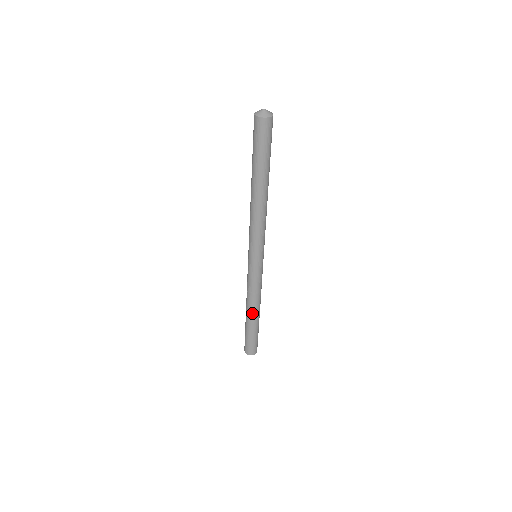
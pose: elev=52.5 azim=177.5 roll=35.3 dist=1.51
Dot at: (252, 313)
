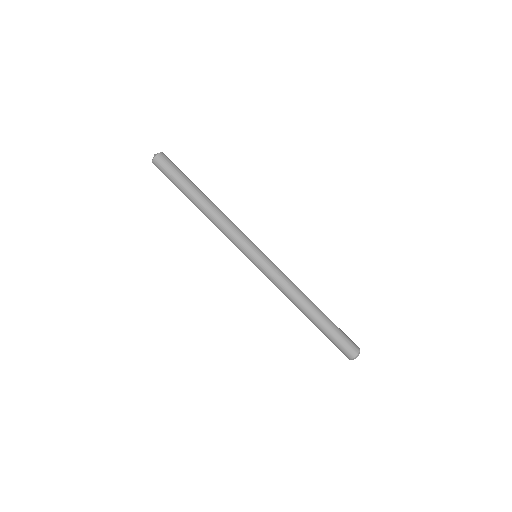
Dot at: (306, 307)
